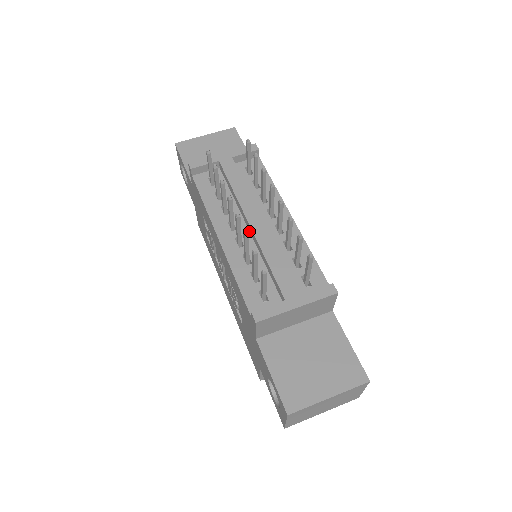
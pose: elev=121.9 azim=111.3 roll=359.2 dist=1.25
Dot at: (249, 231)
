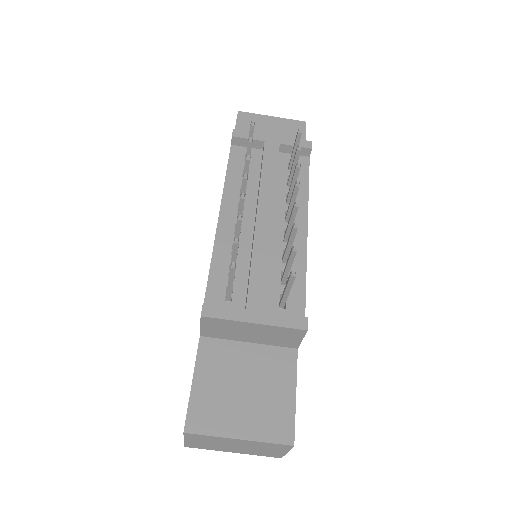
Dot at: (254, 223)
